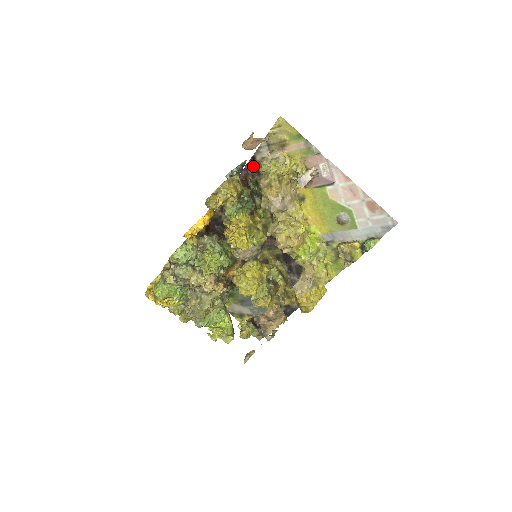
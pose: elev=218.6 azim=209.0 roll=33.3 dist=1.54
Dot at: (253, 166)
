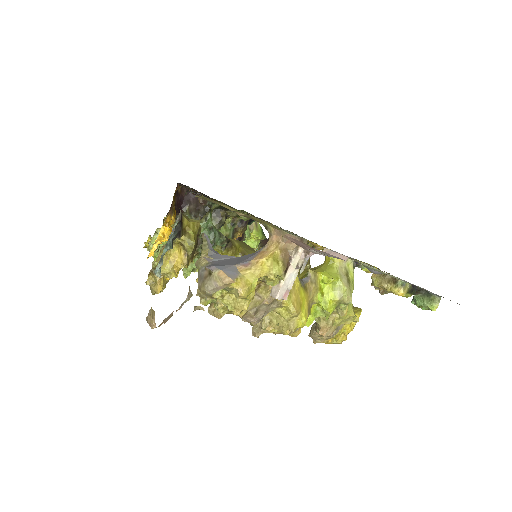
Dot at: occluded
